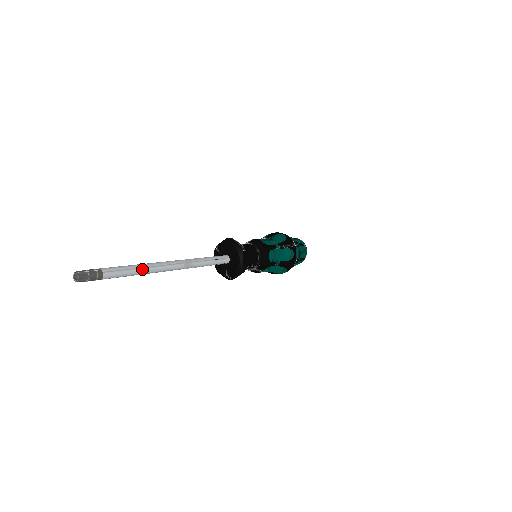
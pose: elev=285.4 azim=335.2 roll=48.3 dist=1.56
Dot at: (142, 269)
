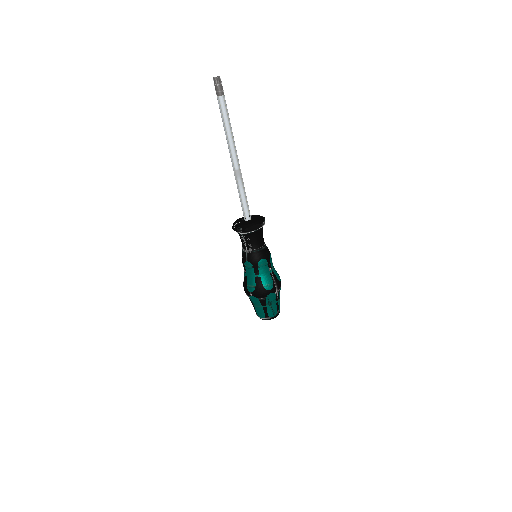
Dot at: (230, 129)
